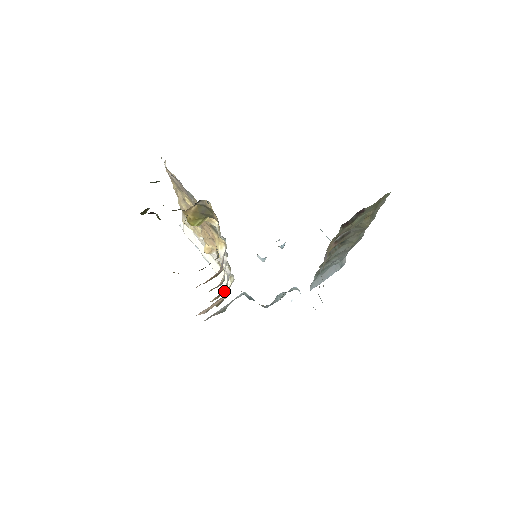
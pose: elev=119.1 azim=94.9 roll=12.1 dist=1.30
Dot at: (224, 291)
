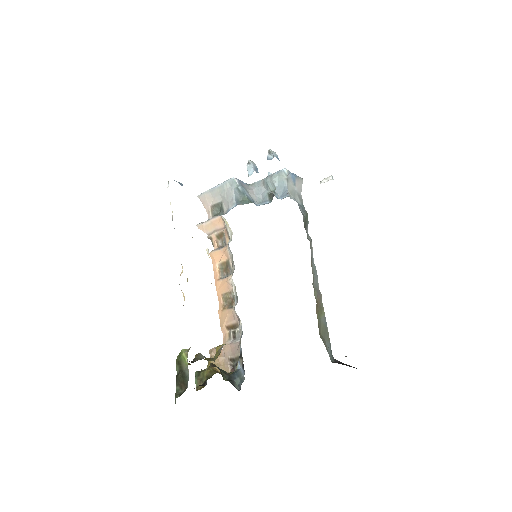
Dot at: (230, 269)
